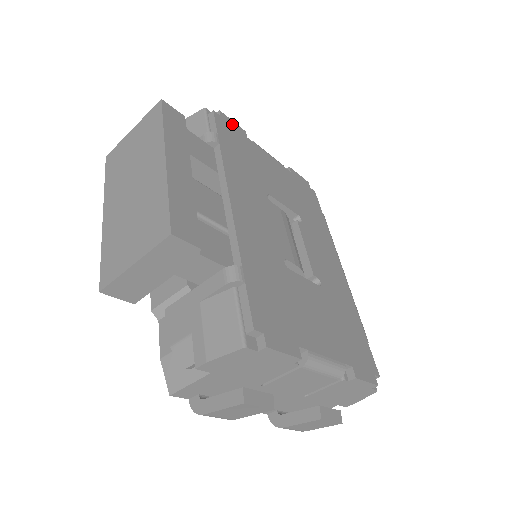
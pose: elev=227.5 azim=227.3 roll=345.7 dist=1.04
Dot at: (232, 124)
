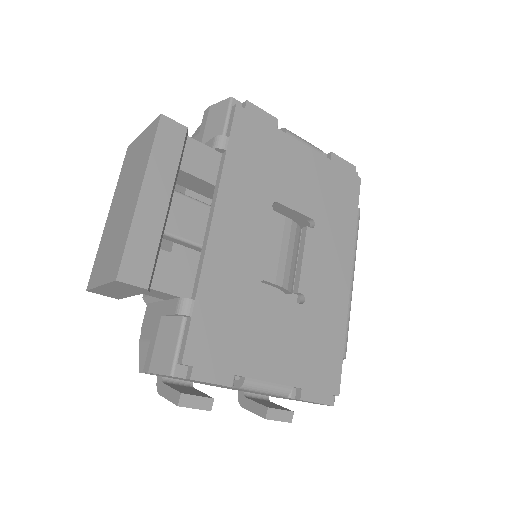
Dot at: (260, 115)
